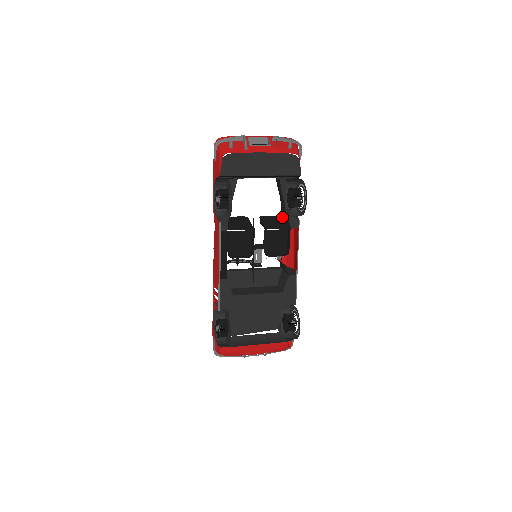
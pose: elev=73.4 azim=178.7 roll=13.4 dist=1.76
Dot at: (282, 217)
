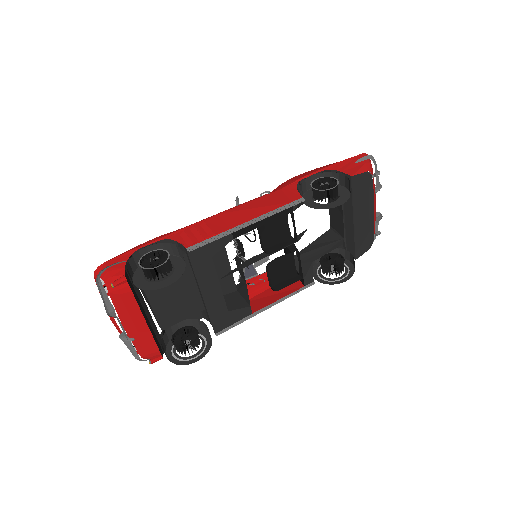
Dot at: occluded
